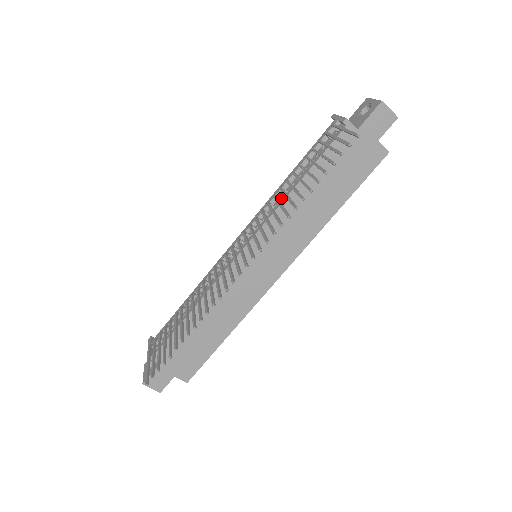
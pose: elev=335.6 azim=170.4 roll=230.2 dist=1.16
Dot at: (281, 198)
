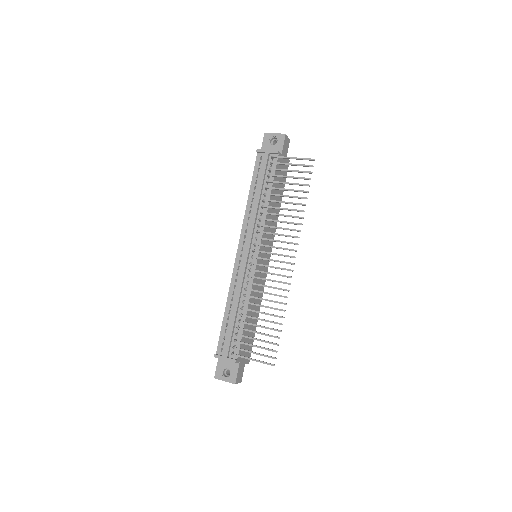
Dot at: occluded
